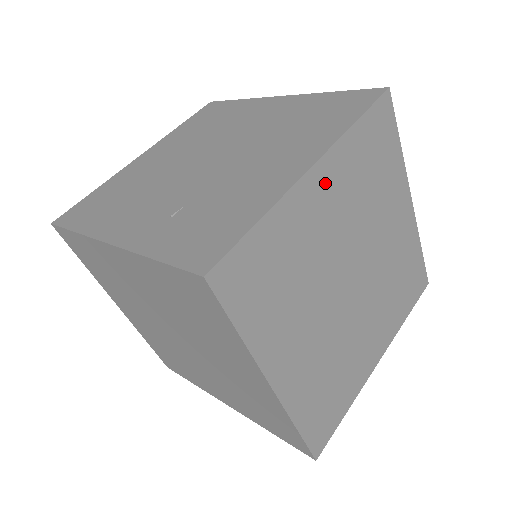
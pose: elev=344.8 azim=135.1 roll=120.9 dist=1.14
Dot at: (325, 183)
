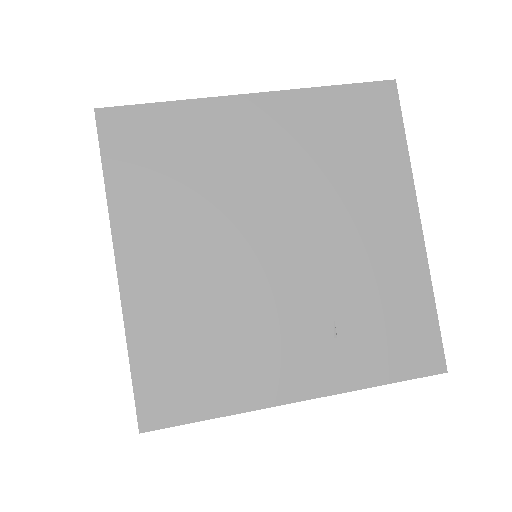
Dot at: occluded
